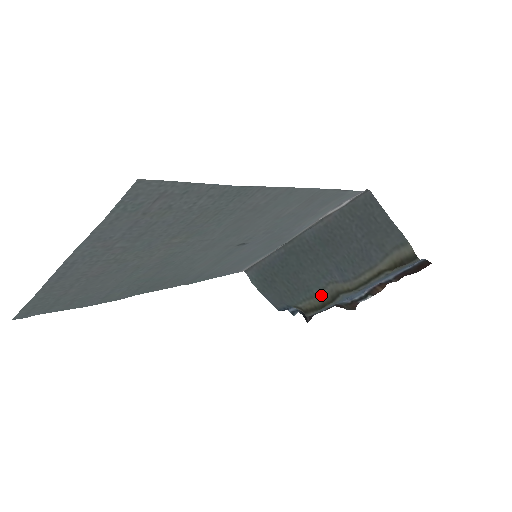
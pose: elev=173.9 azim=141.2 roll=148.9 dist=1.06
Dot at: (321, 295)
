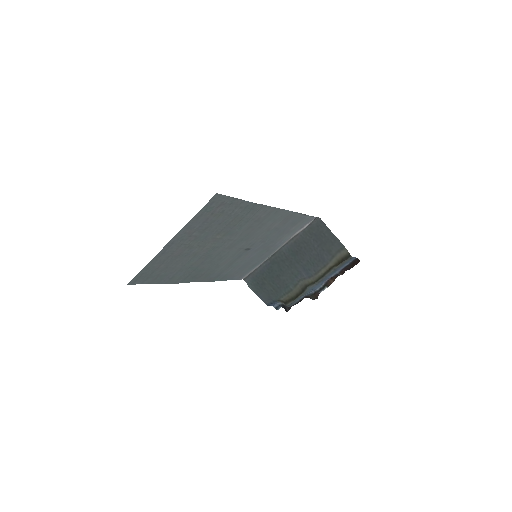
Dot at: (295, 289)
